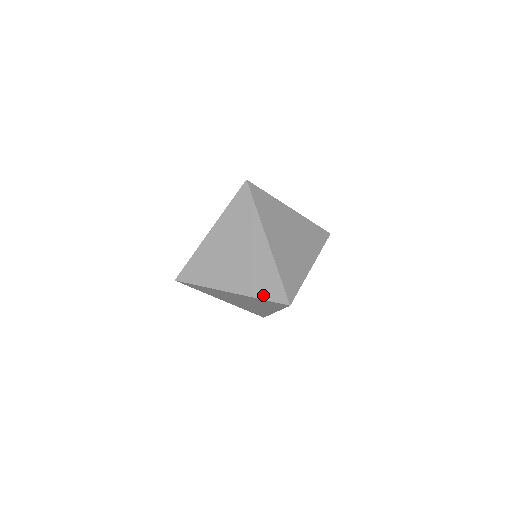
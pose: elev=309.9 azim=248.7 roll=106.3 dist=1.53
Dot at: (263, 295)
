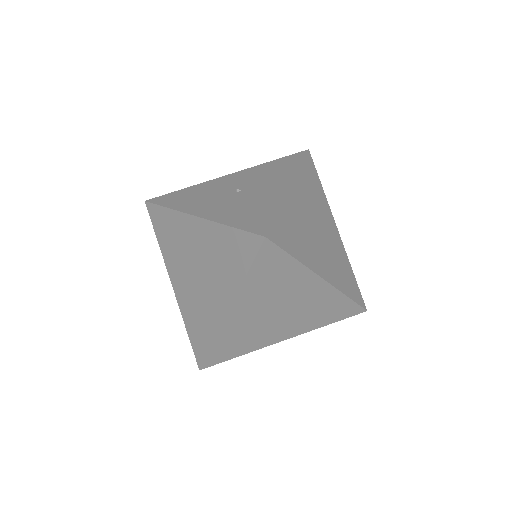
Dot at: (190, 331)
